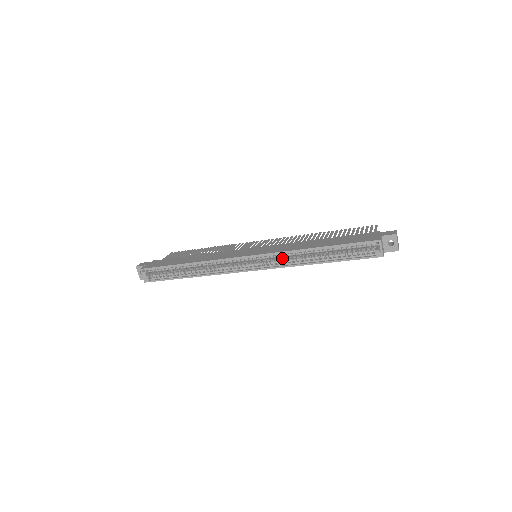
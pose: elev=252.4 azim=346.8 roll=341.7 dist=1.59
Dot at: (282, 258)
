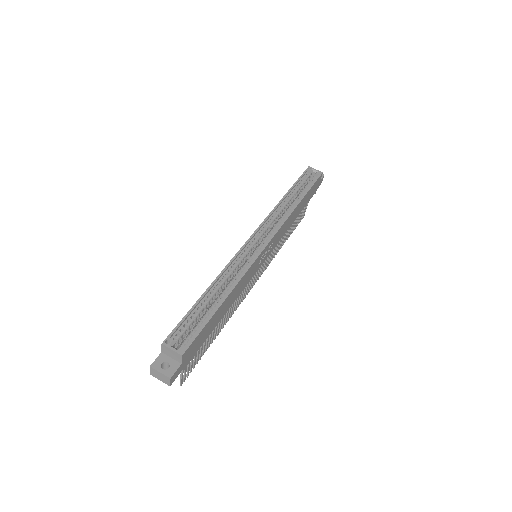
Dot at: occluded
